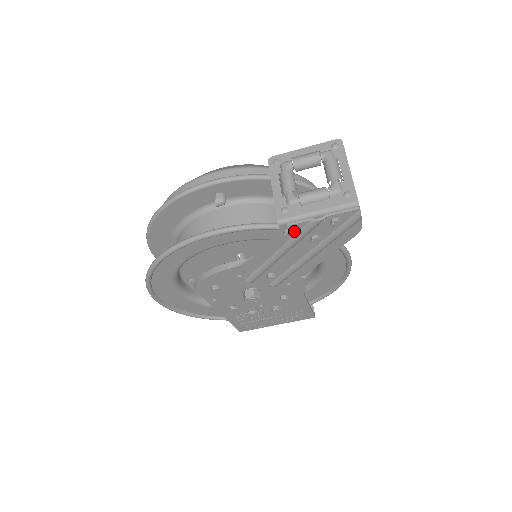
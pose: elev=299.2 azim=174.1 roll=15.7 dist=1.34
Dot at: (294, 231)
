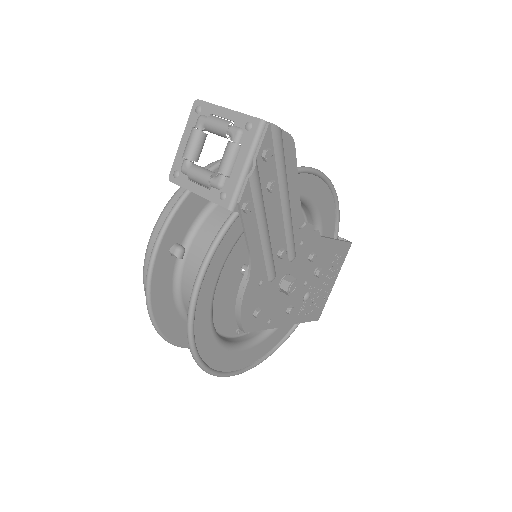
Dot at: (249, 201)
